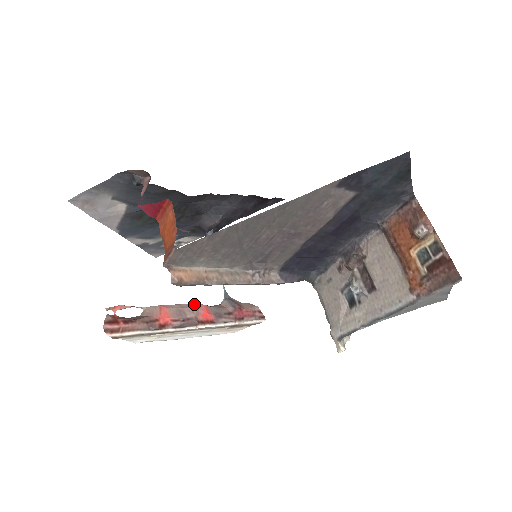
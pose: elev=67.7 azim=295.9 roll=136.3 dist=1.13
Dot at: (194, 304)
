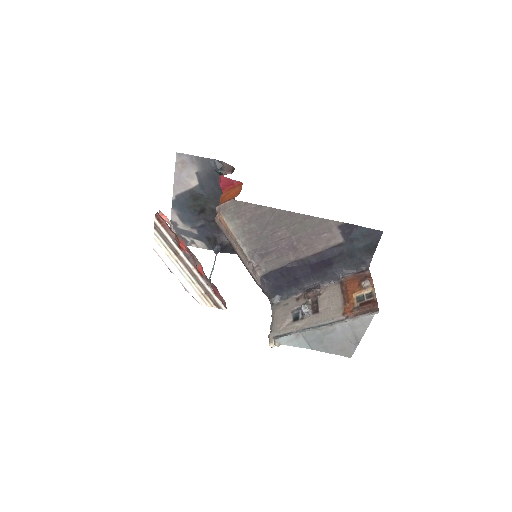
Dot at: (197, 259)
